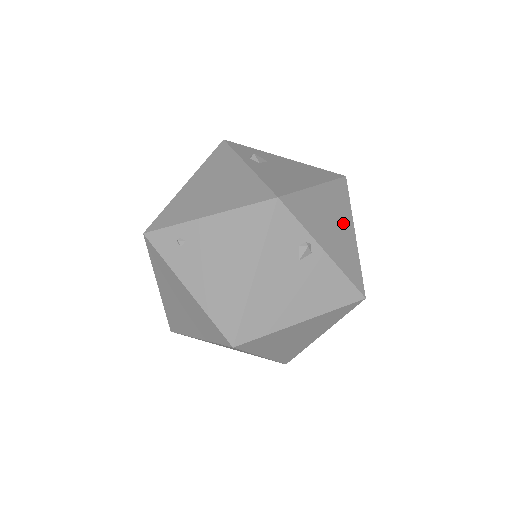
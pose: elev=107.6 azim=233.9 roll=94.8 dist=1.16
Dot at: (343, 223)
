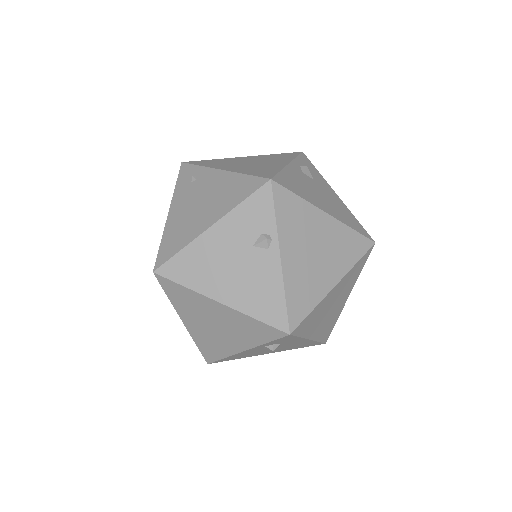
Dot at: (329, 264)
